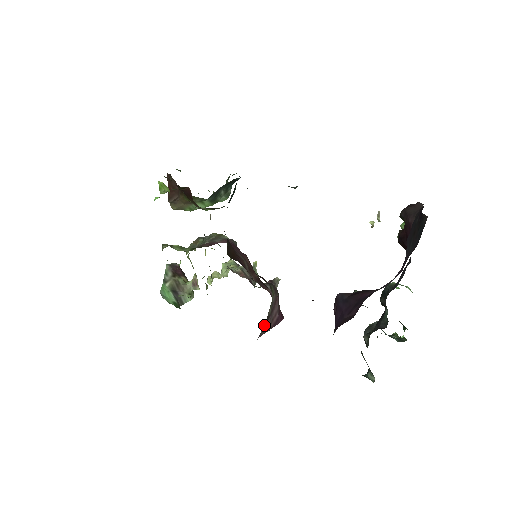
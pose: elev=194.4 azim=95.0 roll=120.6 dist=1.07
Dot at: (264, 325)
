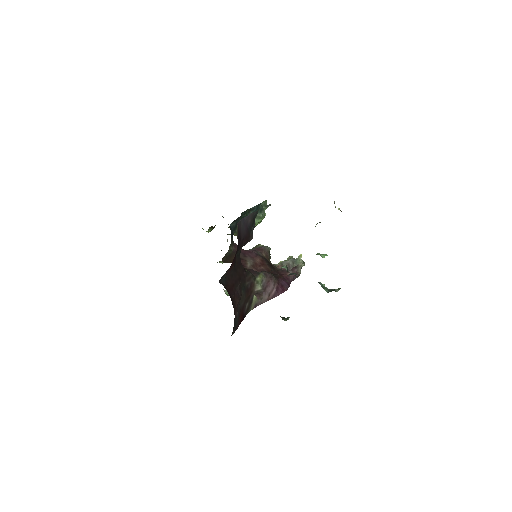
Dot at: (256, 298)
